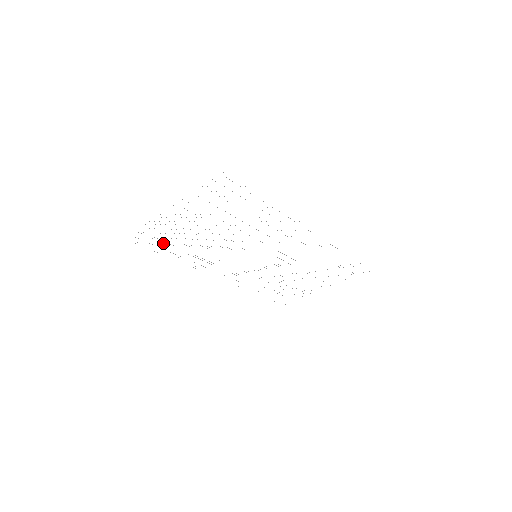
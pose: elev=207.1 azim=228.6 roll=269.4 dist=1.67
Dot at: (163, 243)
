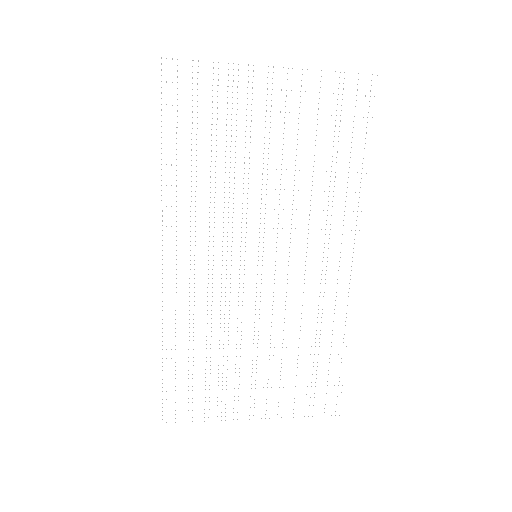
Dot at: (192, 117)
